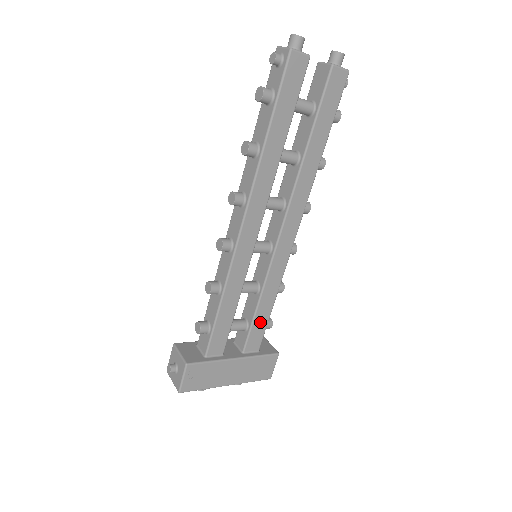
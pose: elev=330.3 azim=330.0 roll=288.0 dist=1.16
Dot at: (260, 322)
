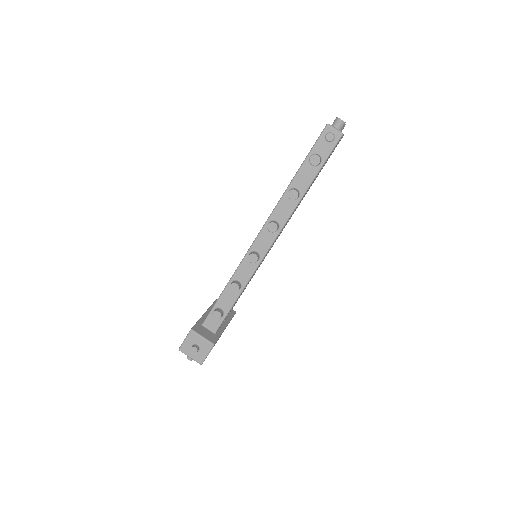
Dot at: occluded
